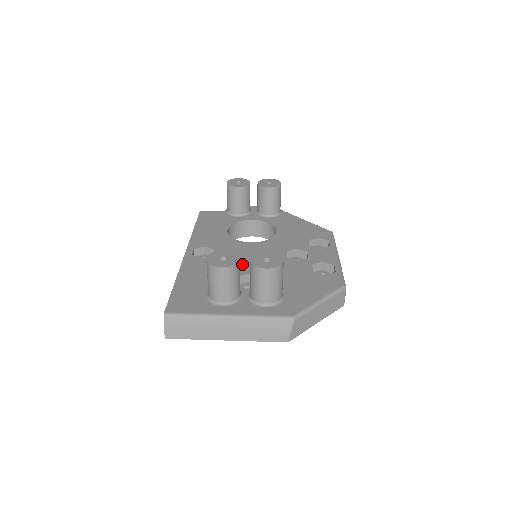
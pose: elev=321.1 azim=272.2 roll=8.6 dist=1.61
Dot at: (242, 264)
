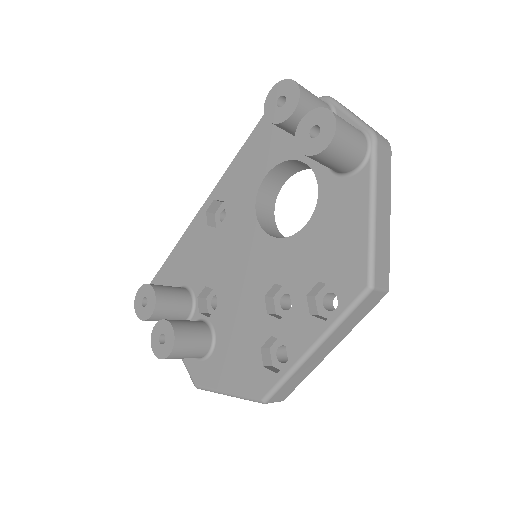
Dot at: (223, 269)
